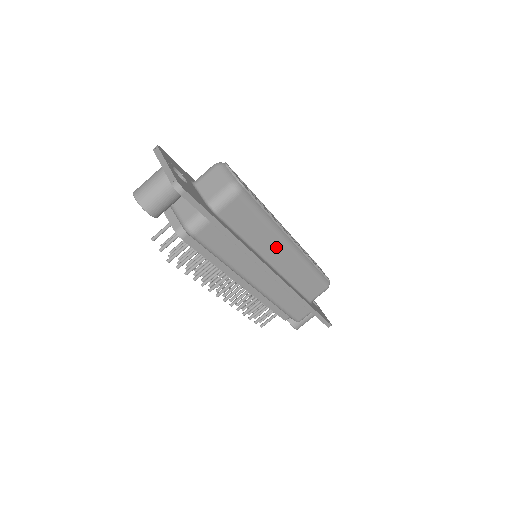
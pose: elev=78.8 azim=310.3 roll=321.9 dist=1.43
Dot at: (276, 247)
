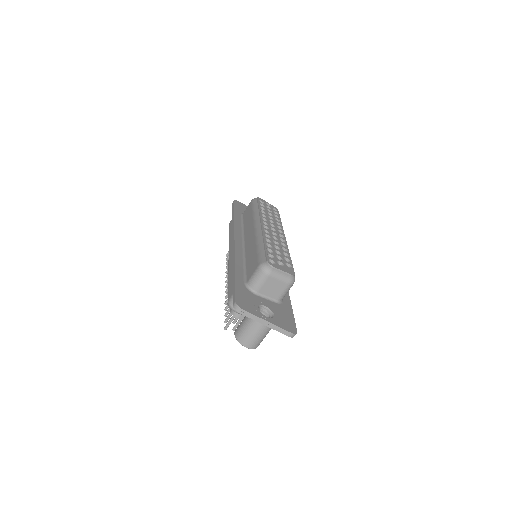
Dot at: occluded
